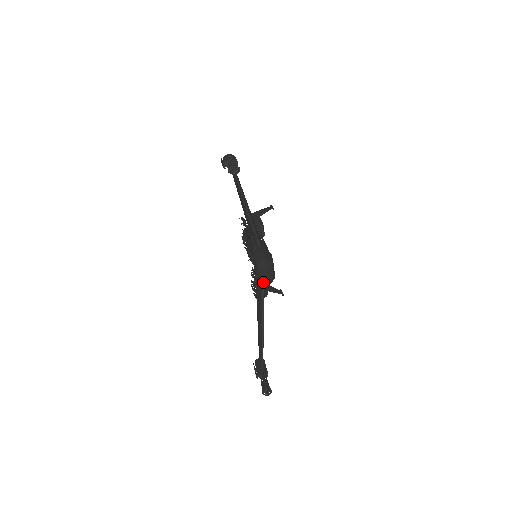
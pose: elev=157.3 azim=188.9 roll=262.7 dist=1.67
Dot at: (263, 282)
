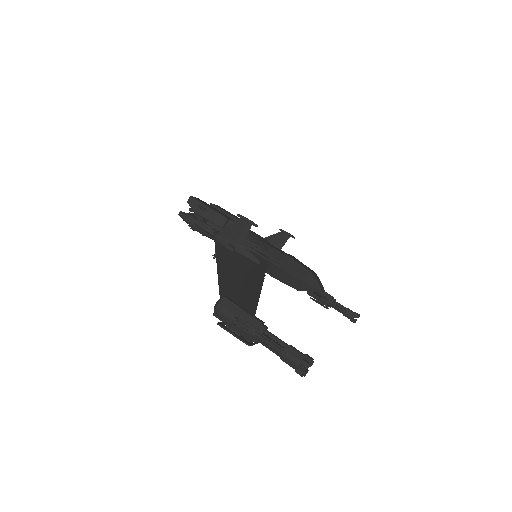
Dot at: occluded
